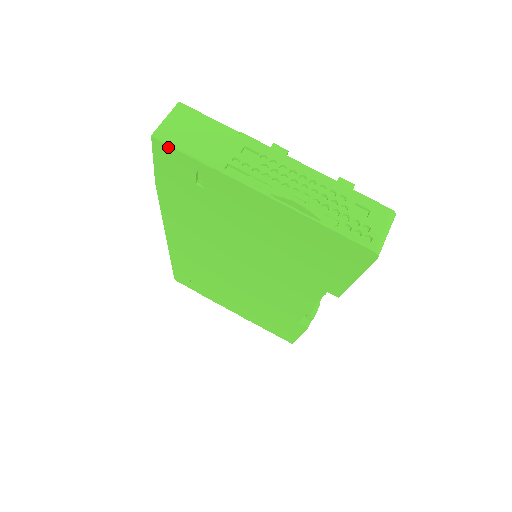
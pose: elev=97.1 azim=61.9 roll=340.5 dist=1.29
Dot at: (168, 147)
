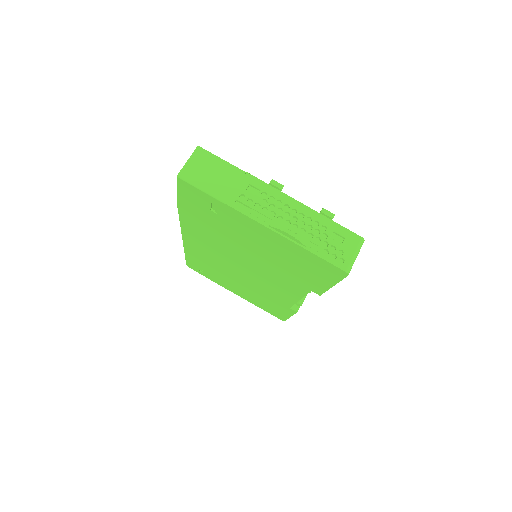
Dot at: (190, 185)
